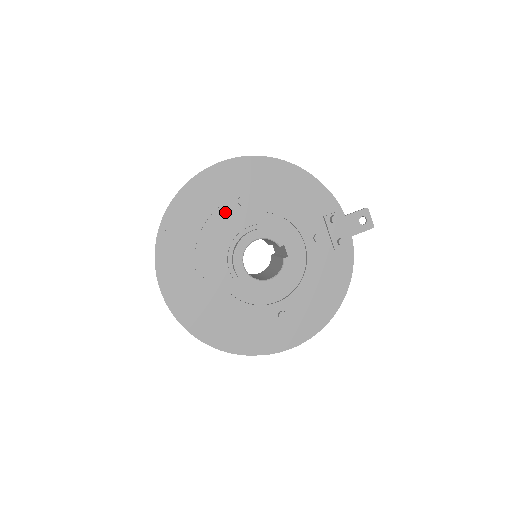
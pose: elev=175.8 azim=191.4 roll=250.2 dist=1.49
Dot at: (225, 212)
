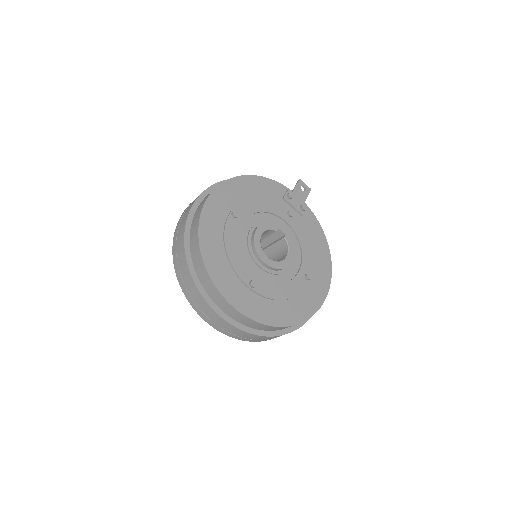
Dot at: (230, 228)
